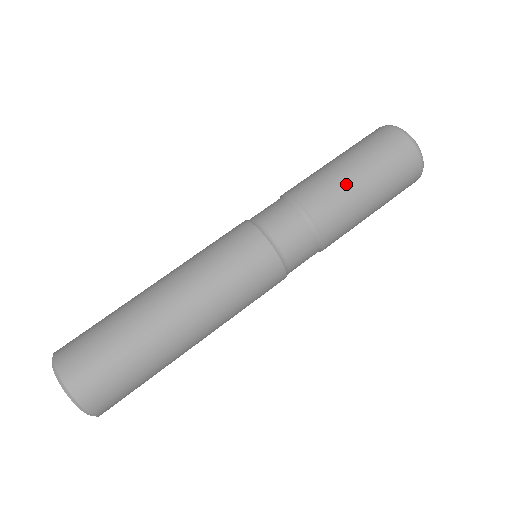
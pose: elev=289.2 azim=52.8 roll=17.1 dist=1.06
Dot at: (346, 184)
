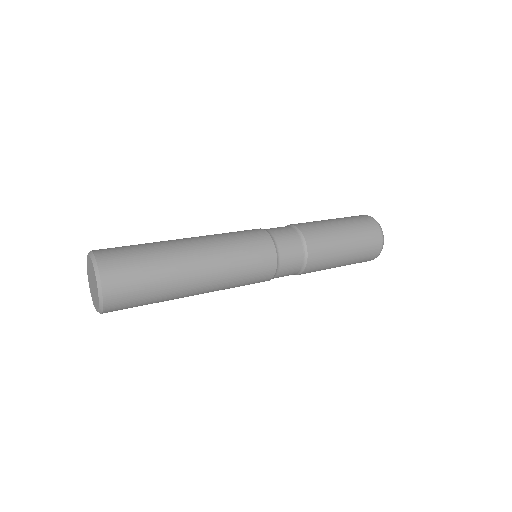
Dot at: (321, 221)
